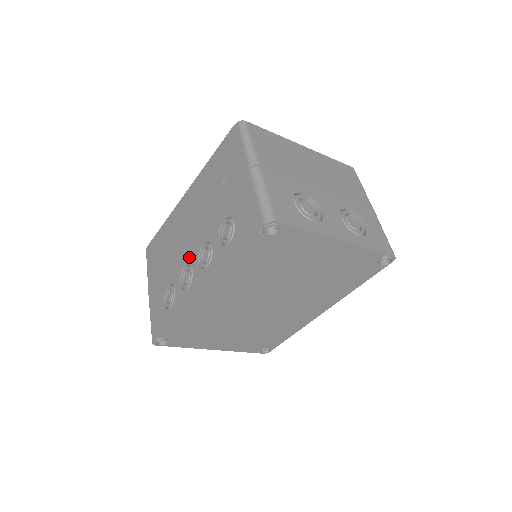
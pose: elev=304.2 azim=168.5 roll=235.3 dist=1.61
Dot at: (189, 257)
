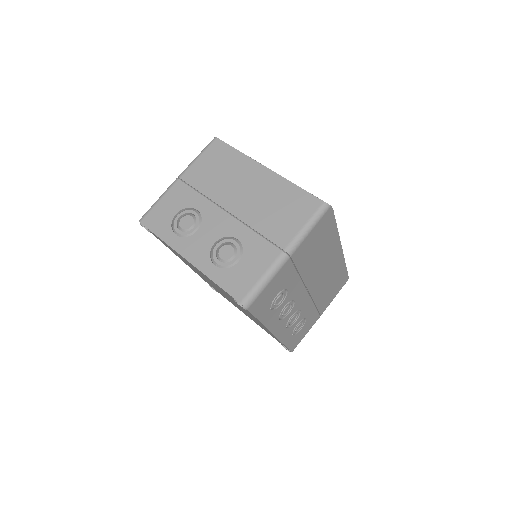
Dot at: occluded
